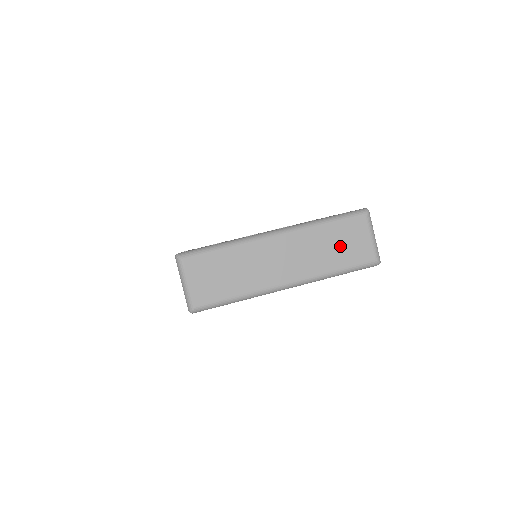
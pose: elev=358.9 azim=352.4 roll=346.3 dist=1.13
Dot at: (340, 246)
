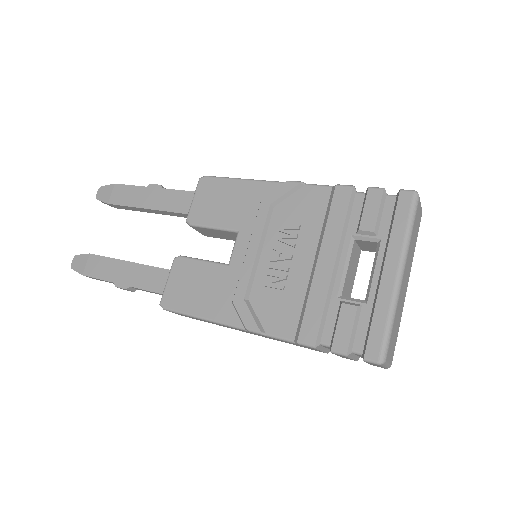
Dot at: (416, 232)
